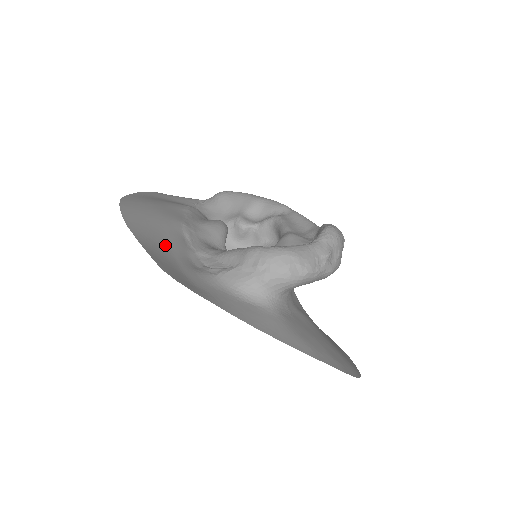
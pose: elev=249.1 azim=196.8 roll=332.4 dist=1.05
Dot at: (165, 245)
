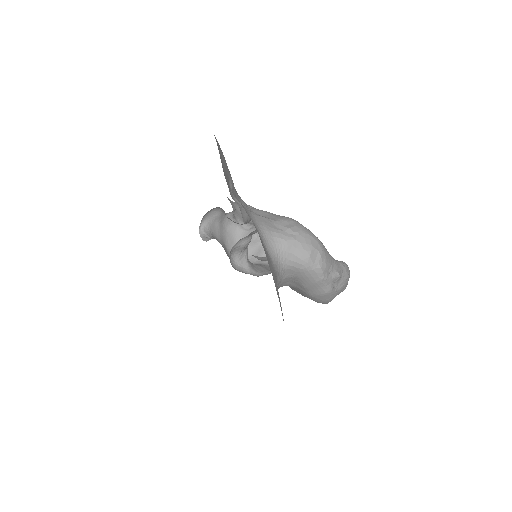
Dot at: (222, 165)
